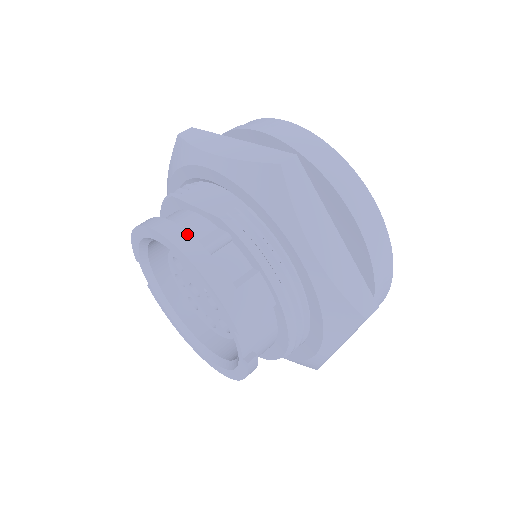
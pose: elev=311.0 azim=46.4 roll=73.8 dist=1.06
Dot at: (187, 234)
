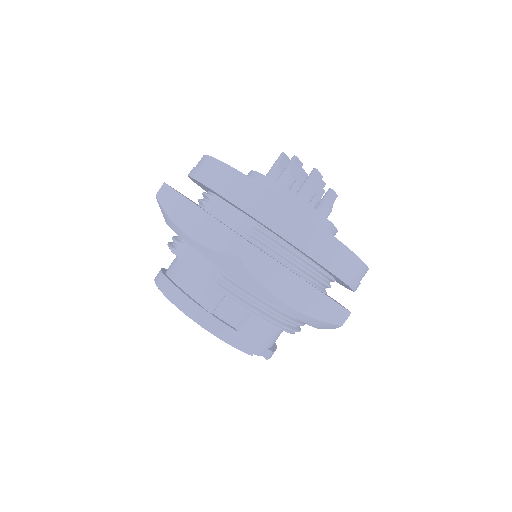
Dot at: (192, 302)
